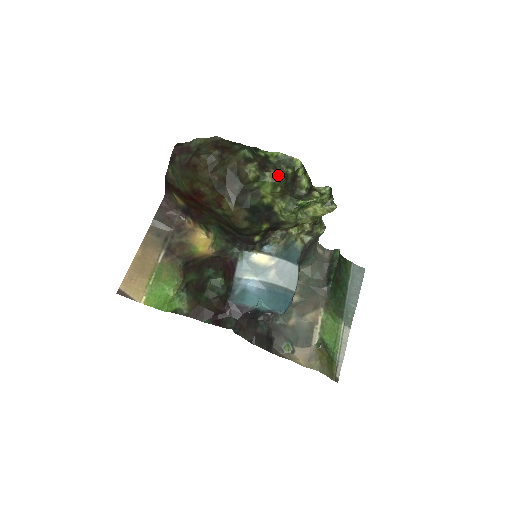
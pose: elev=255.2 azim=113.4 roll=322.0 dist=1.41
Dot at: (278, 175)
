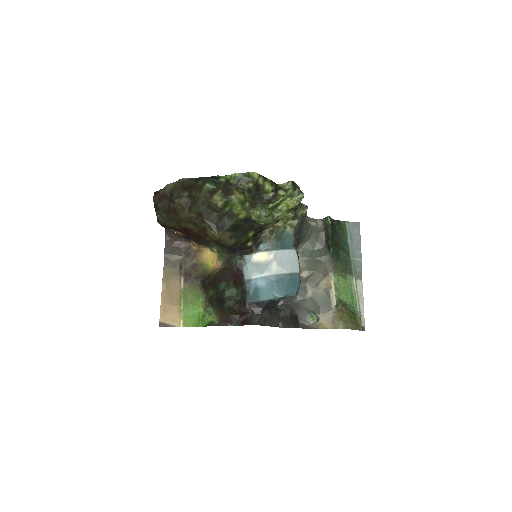
Dot at: (241, 194)
